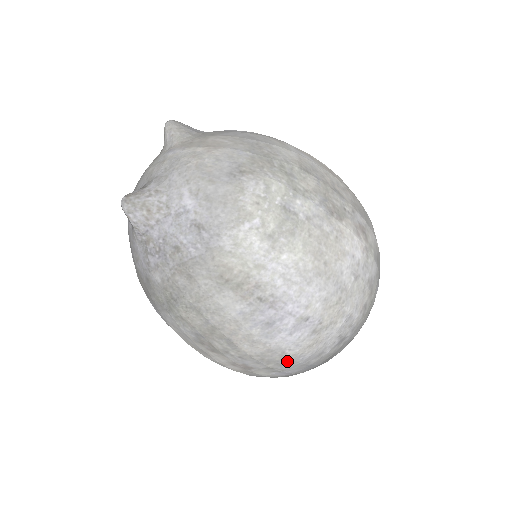
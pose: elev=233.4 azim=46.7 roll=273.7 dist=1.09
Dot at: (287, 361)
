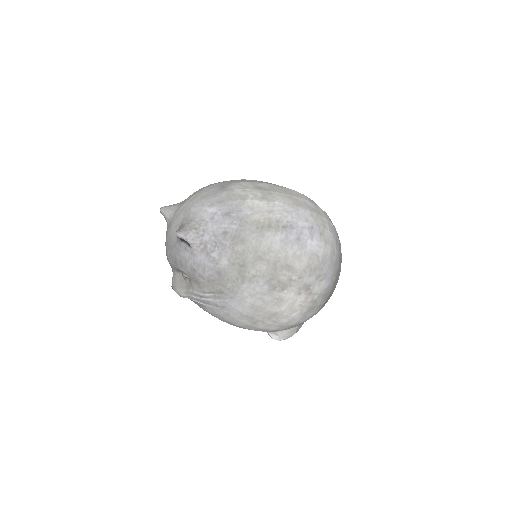
Dot at: (323, 263)
